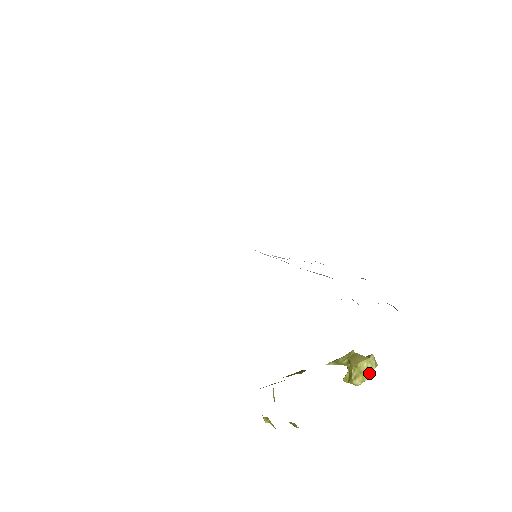
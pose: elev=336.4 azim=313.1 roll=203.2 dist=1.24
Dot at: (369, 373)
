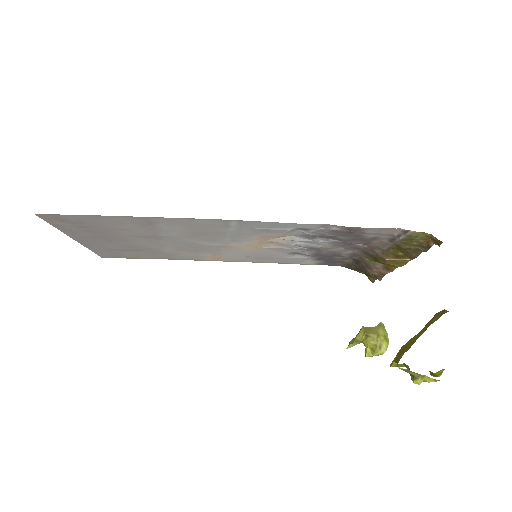
Dot at: (387, 339)
